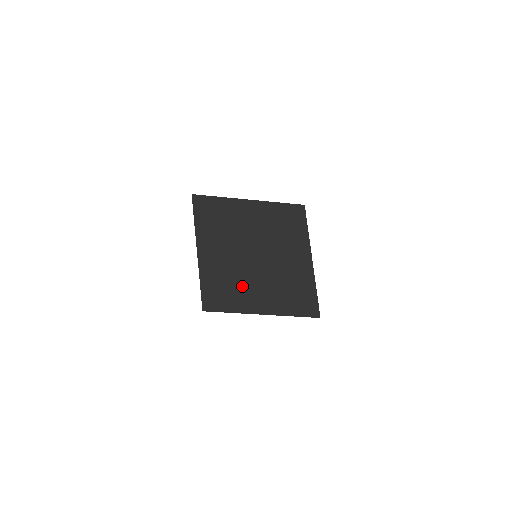
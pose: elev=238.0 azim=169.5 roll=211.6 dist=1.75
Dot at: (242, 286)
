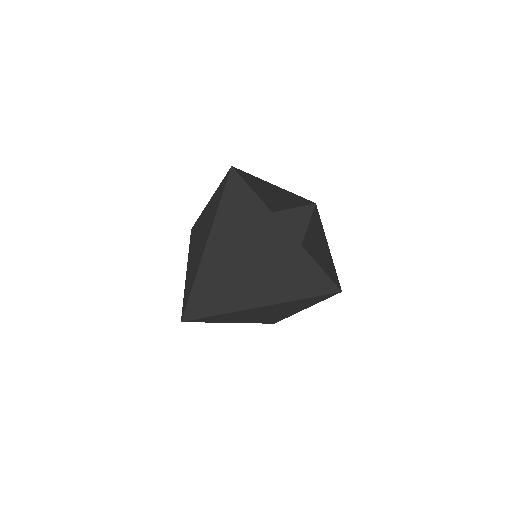
Dot at: (211, 280)
